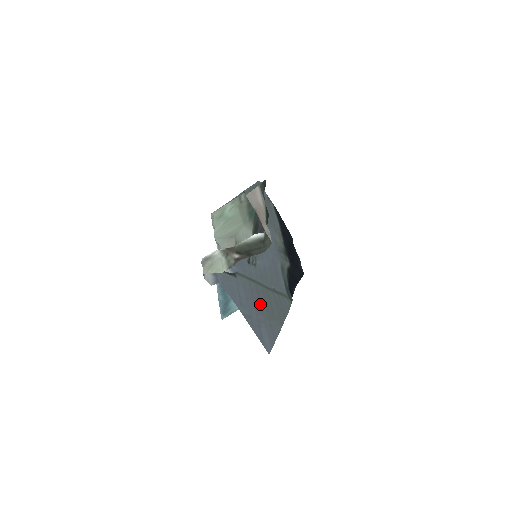
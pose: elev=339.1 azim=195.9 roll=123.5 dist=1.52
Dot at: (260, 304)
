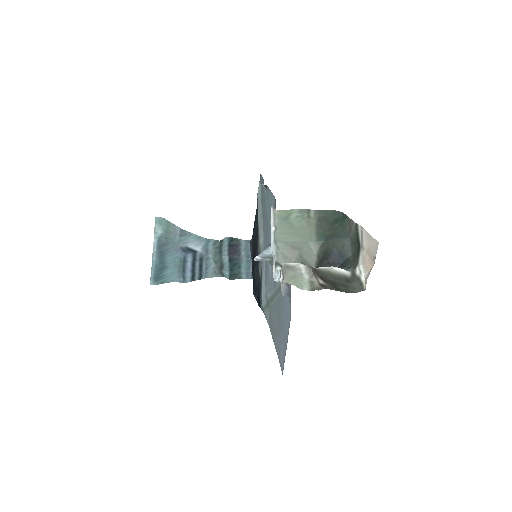
Dot at: (280, 319)
